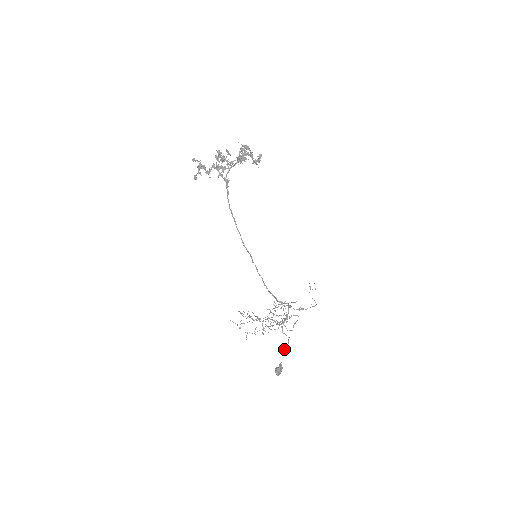
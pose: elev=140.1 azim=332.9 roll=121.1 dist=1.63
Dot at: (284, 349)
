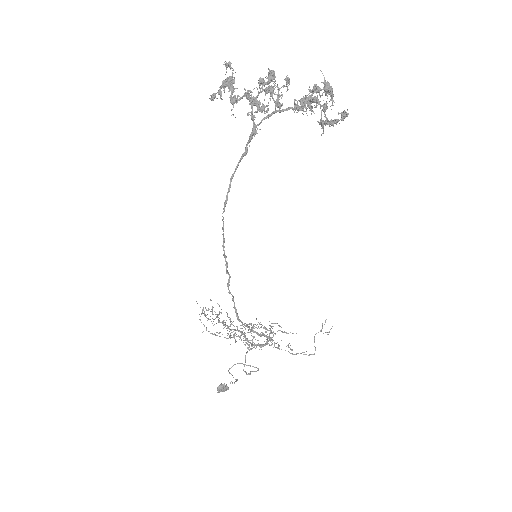
Dot at: (231, 381)
